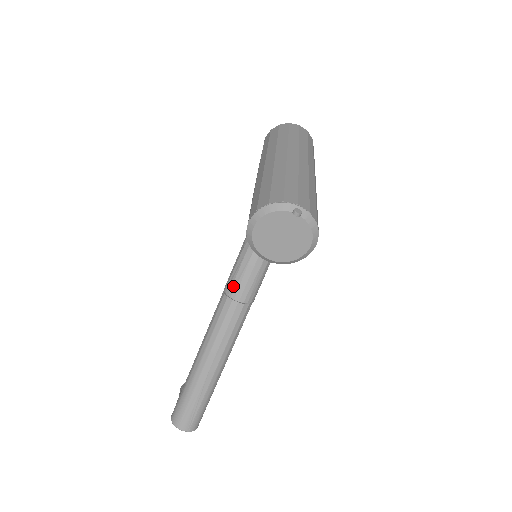
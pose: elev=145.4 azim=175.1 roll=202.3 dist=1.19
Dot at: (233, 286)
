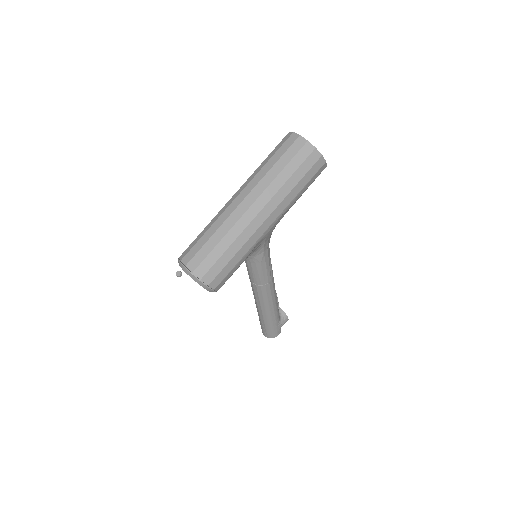
Dot at: occluded
